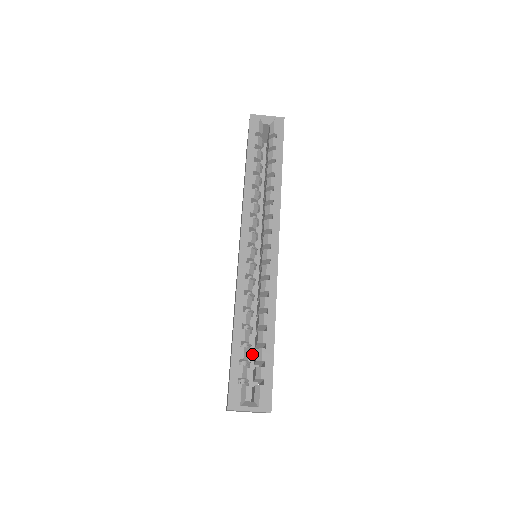
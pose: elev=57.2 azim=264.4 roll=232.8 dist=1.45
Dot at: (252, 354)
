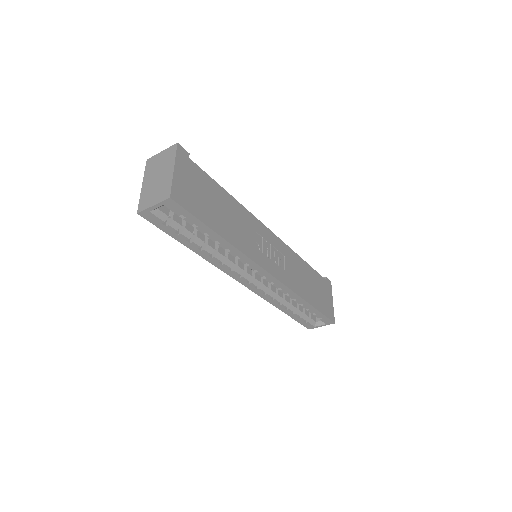
Dot at: occluded
